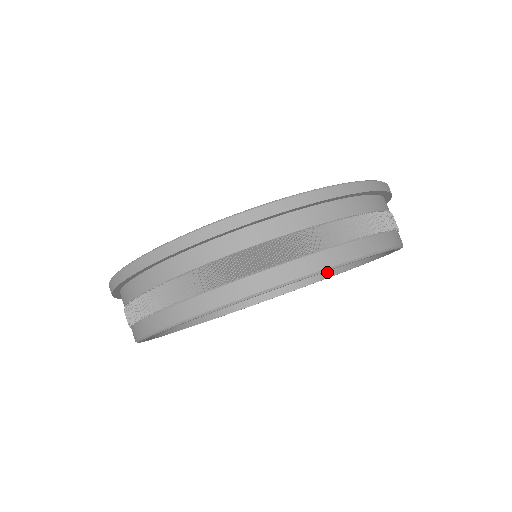
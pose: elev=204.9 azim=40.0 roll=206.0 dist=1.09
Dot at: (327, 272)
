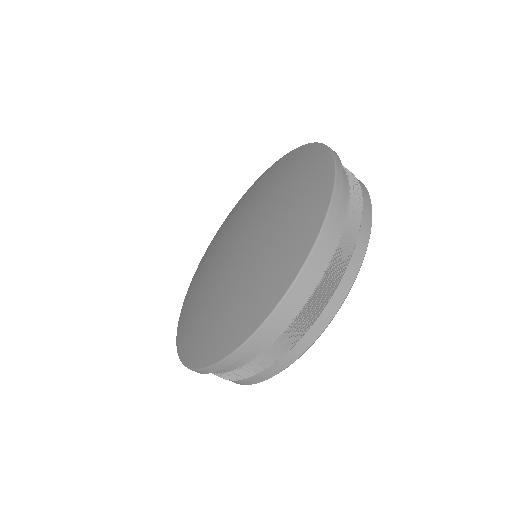
Dot at: occluded
